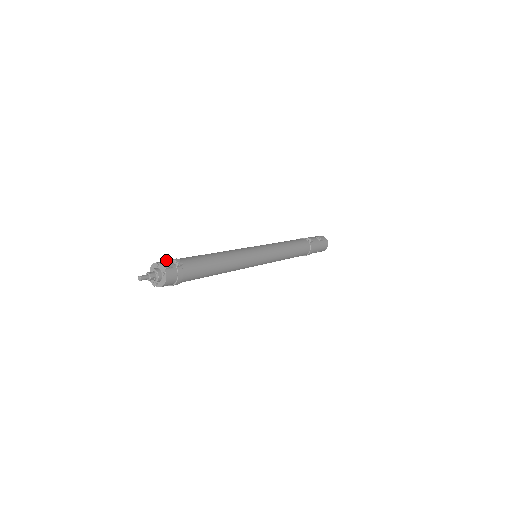
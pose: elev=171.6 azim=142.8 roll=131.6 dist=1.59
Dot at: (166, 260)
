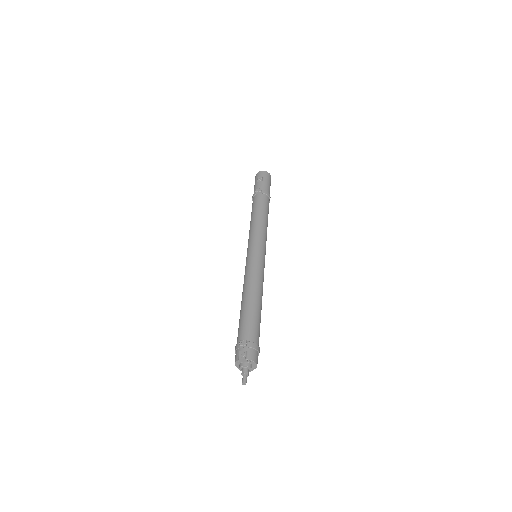
Dot at: (235, 351)
